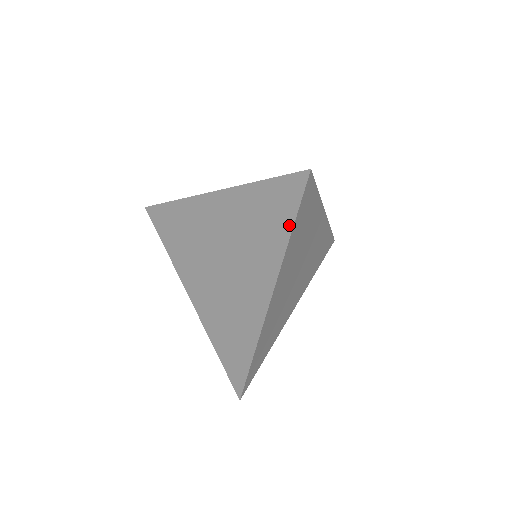
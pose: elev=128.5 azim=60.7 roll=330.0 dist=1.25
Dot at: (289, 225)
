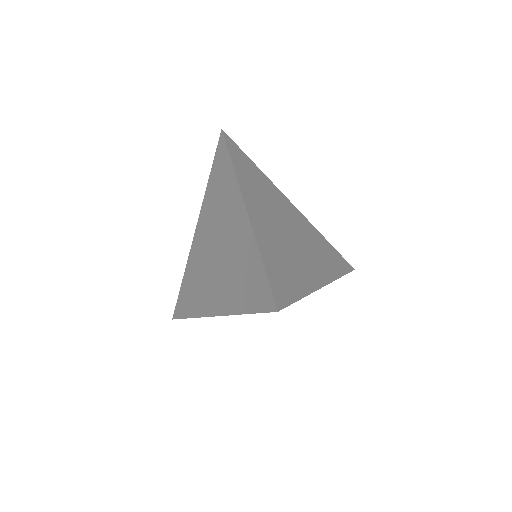
Dot at: (247, 309)
